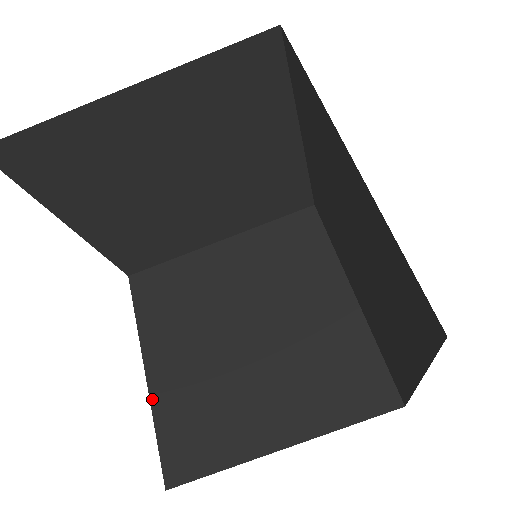
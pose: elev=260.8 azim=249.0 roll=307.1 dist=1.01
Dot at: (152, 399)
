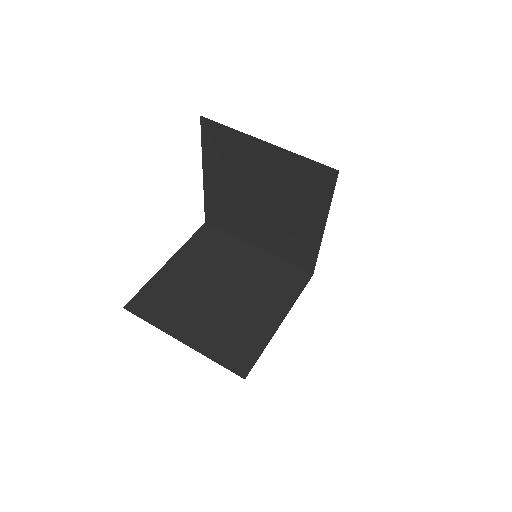
Dot at: (157, 274)
